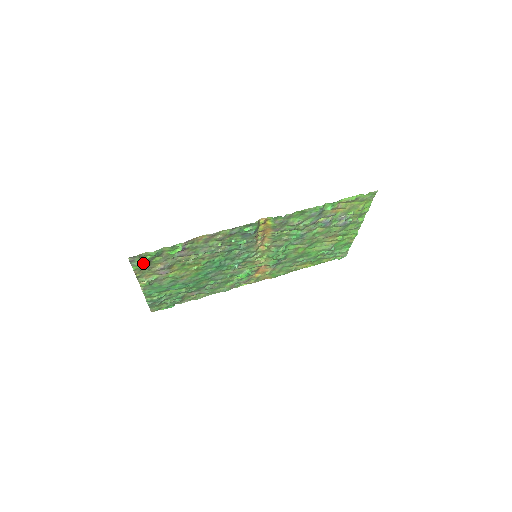
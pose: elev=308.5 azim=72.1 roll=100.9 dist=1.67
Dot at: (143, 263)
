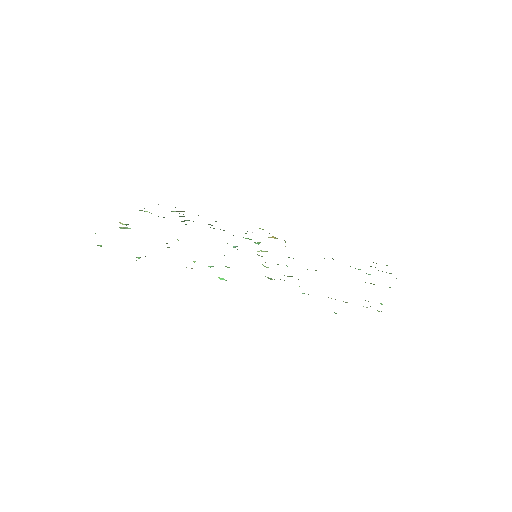
Dot at: (99, 245)
